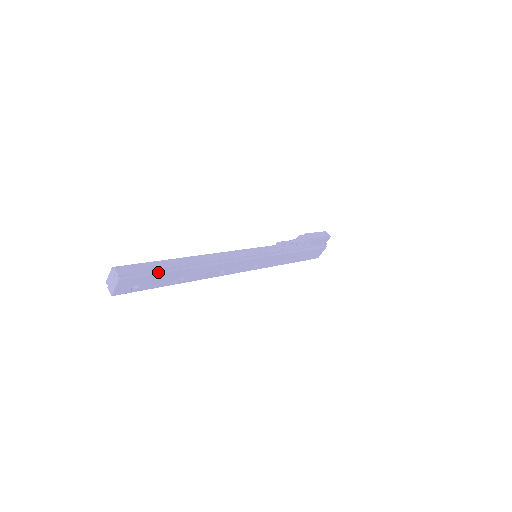
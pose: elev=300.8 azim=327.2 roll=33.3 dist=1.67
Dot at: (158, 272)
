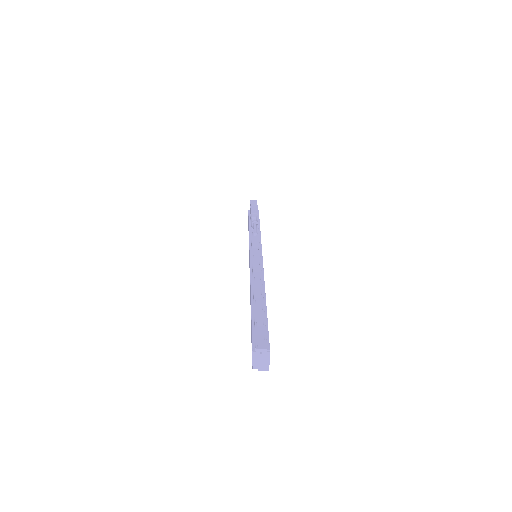
Dot at: (266, 322)
